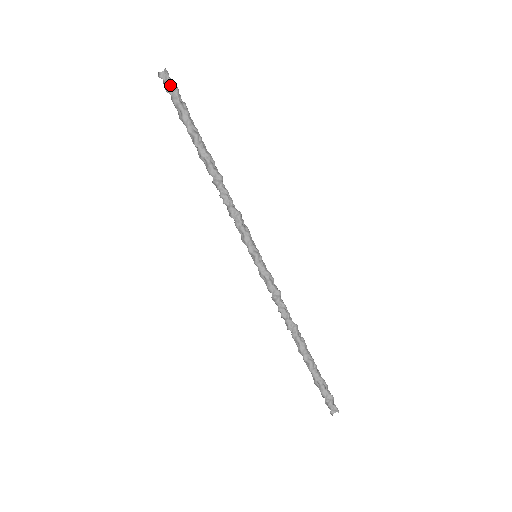
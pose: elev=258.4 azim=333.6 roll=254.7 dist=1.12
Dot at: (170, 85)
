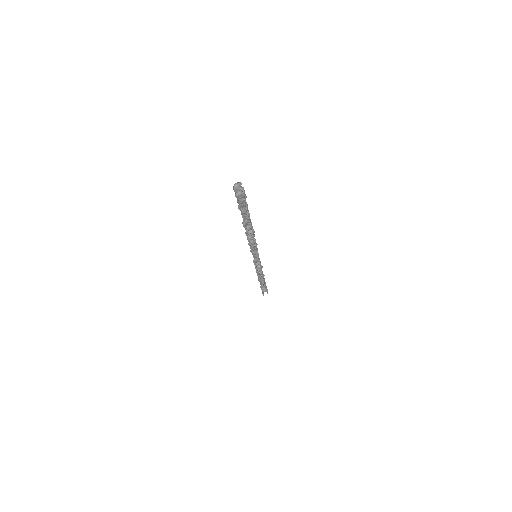
Dot at: (242, 188)
